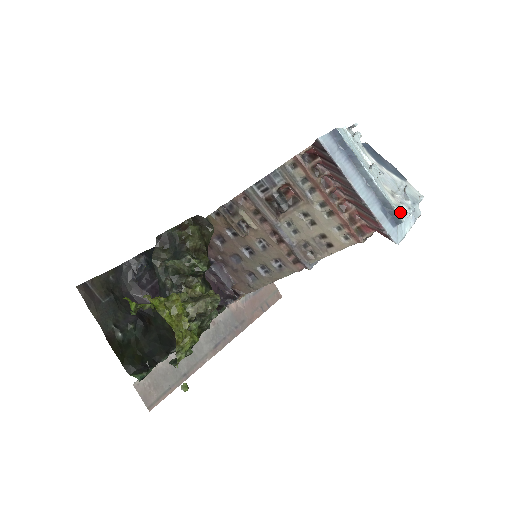
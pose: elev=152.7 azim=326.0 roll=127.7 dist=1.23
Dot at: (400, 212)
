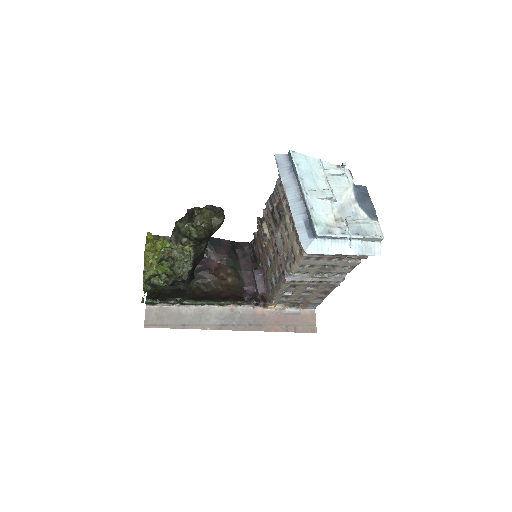
Dot at: (325, 230)
